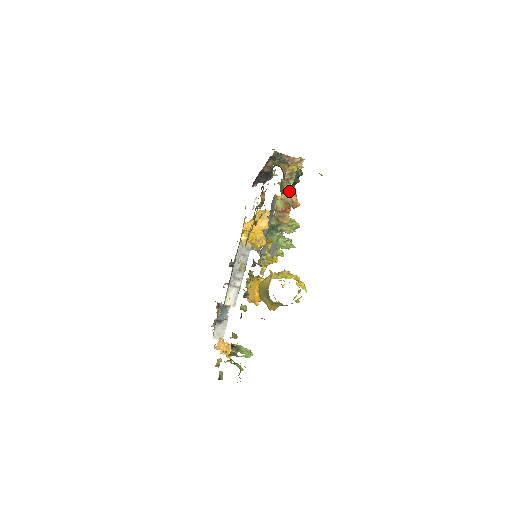
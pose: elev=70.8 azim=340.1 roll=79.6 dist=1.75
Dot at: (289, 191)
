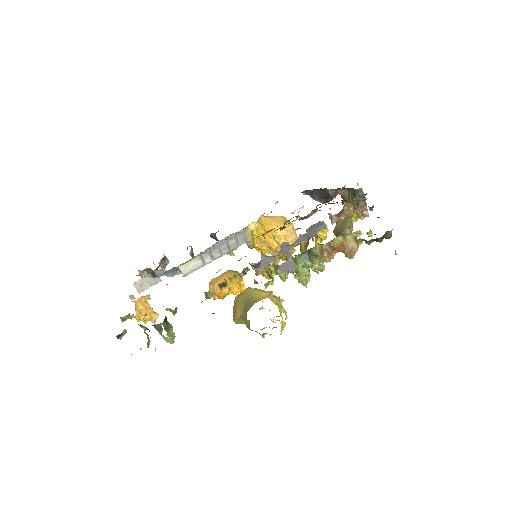
Dot at: (362, 240)
